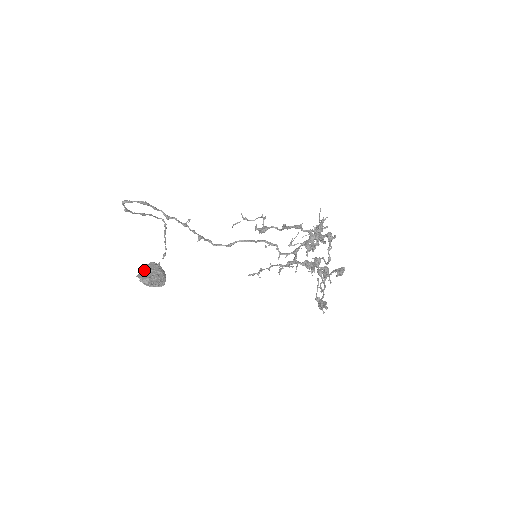
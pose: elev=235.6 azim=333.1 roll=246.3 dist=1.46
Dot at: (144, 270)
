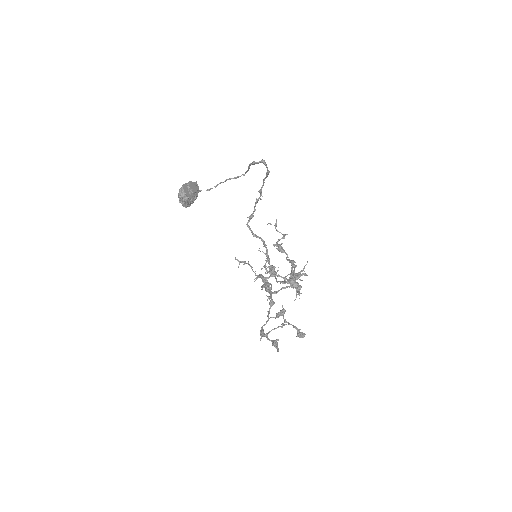
Dot at: (191, 187)
